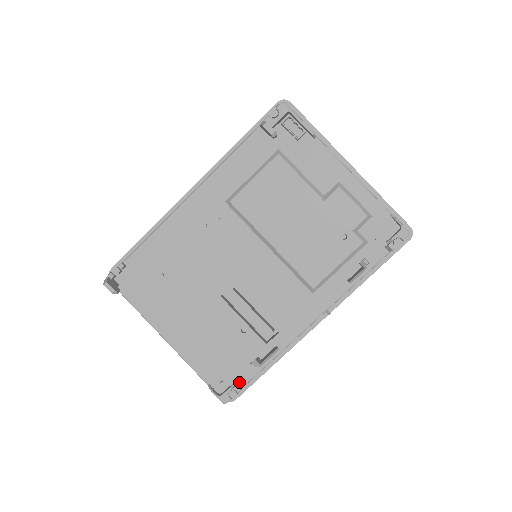
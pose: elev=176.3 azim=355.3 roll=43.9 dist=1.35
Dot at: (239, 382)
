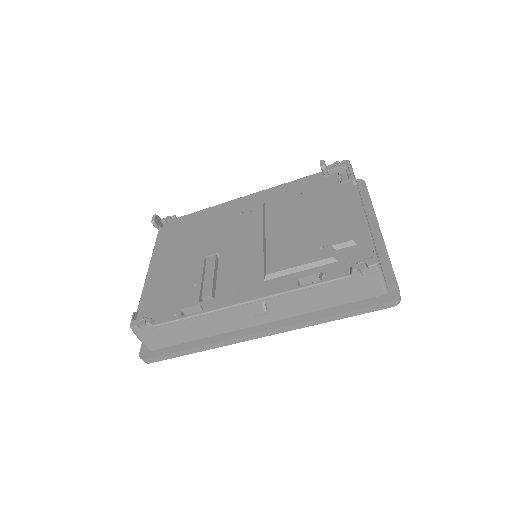
Dot at: (155, 320)
